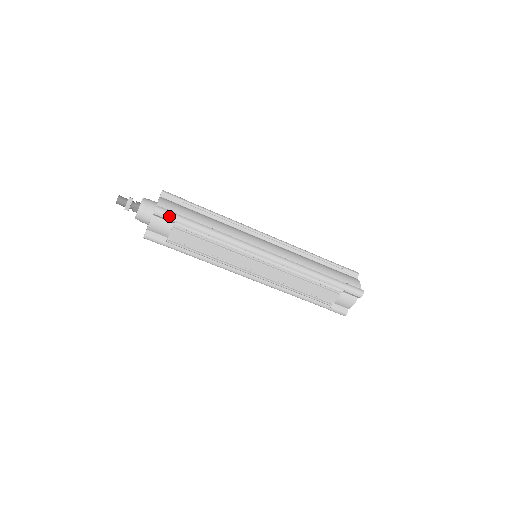
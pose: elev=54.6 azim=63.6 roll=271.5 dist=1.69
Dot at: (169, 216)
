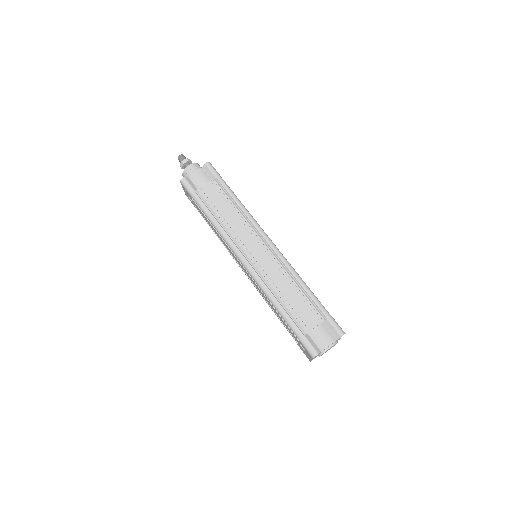
Dot at: (215, 171)
